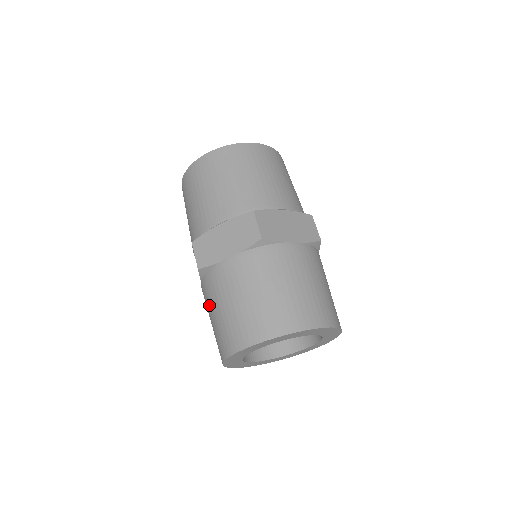
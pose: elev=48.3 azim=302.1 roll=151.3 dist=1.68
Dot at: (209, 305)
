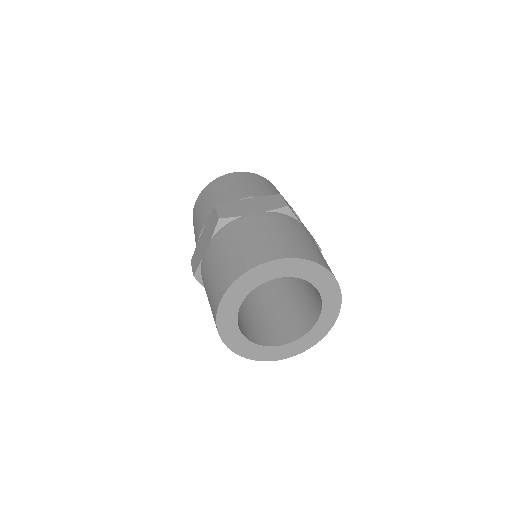
Dot at: occluded
